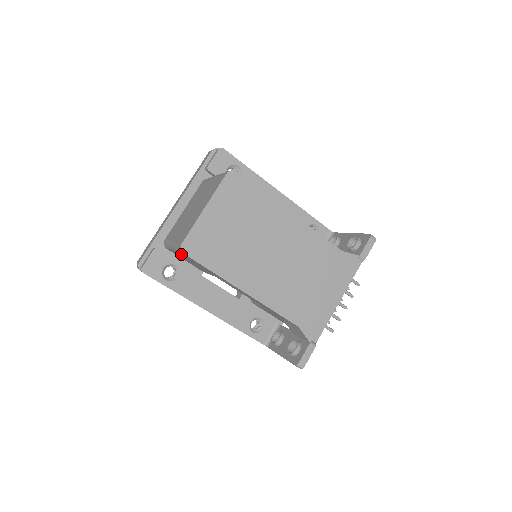
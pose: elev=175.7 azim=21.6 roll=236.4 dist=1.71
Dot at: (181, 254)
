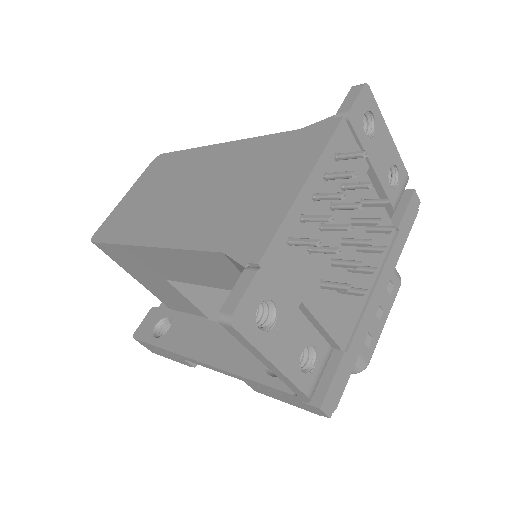
Dot at: (124, 267)
